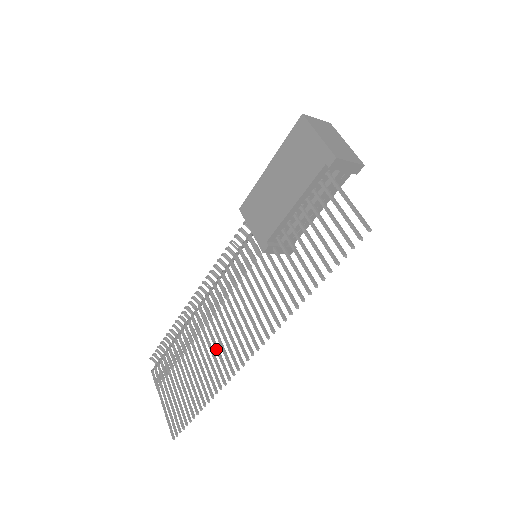
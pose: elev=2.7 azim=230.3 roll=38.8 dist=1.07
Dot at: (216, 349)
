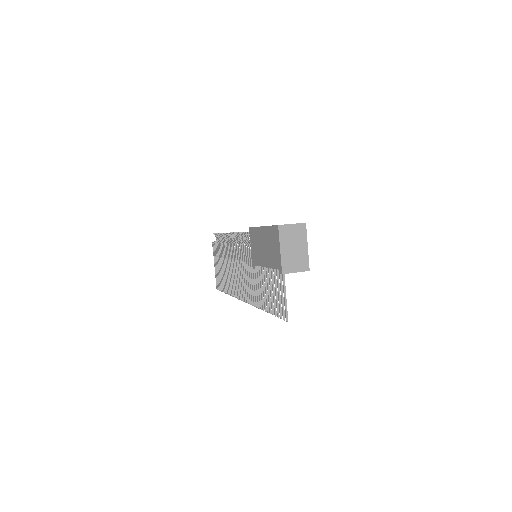
Dot at: (234, 277)
